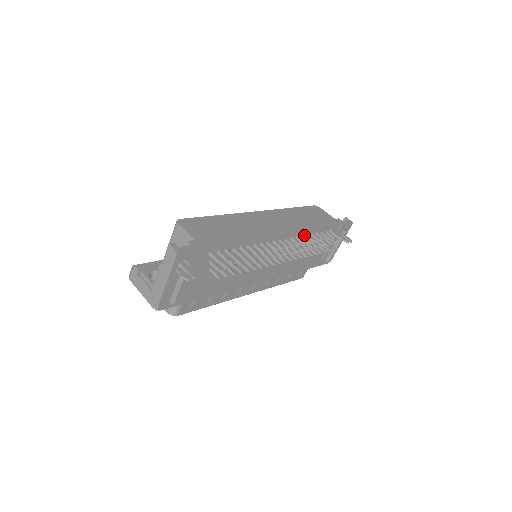
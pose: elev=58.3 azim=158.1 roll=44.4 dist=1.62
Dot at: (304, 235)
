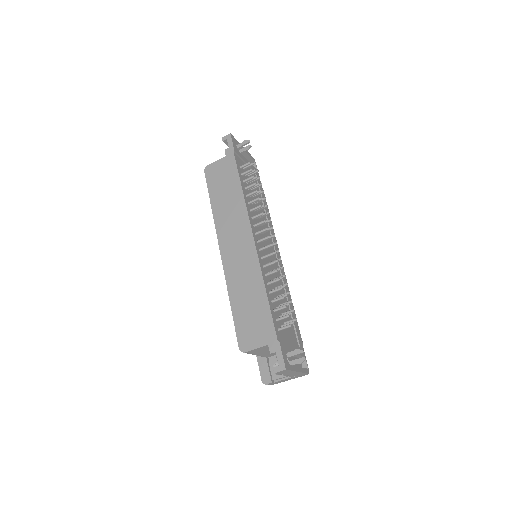
Dot at: (249, 207)
